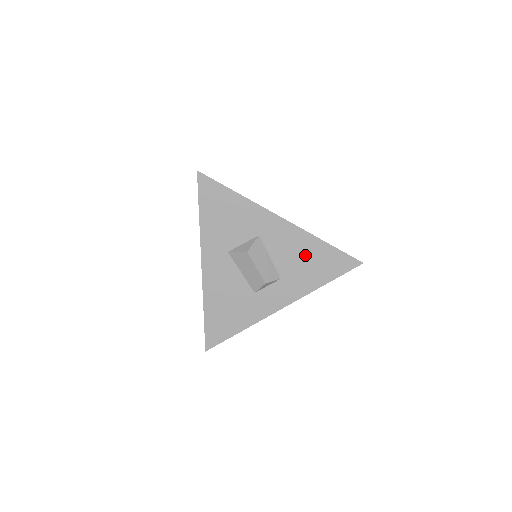
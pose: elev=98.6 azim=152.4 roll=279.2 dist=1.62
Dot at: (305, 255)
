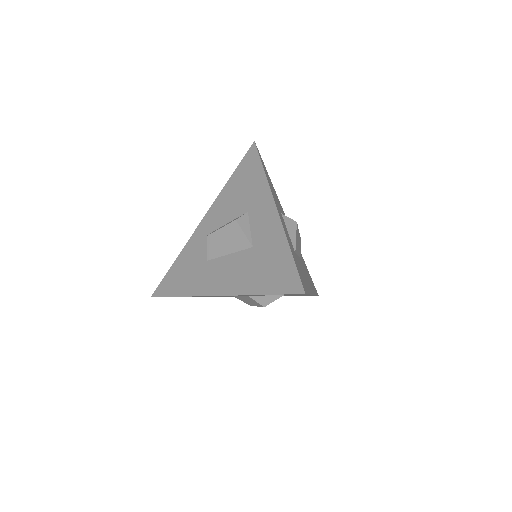
Dot at: (295, 295)
